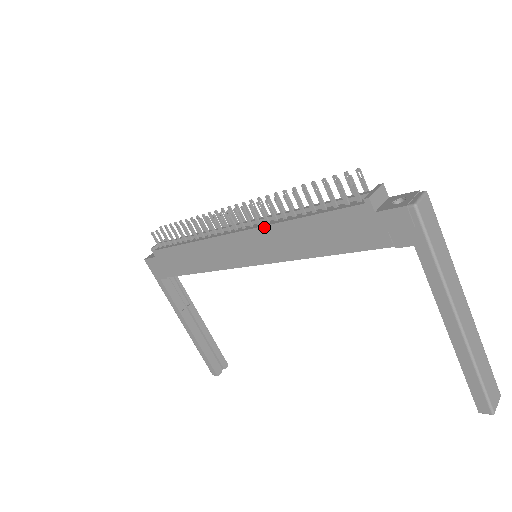
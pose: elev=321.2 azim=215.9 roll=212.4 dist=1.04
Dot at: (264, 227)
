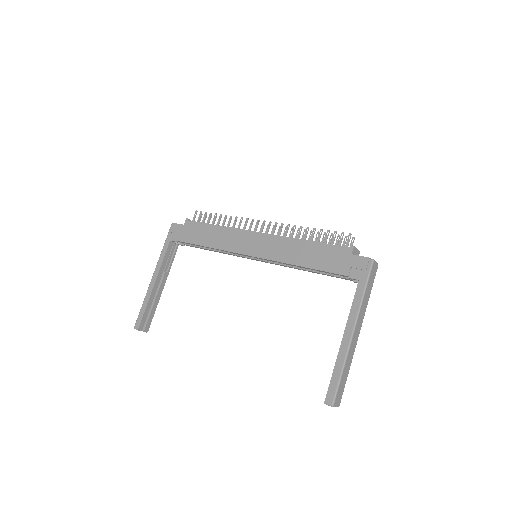
Dot at: (282, 237)
